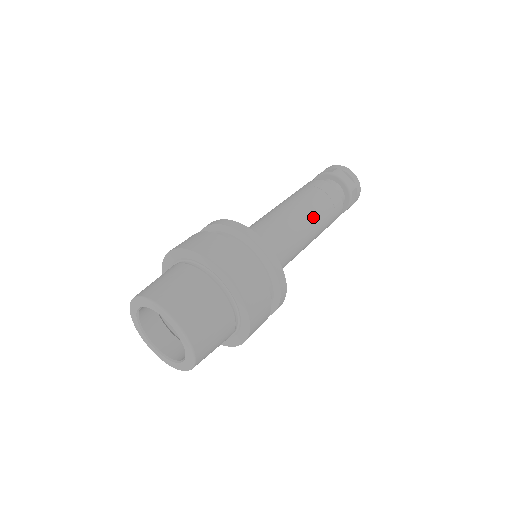
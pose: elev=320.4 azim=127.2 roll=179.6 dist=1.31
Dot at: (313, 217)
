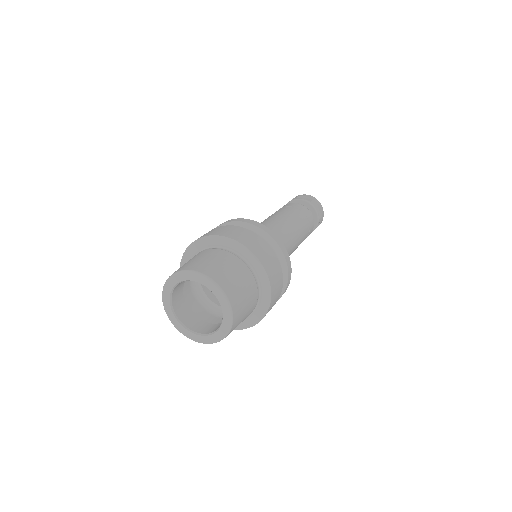
Dot at: (299, 237)
